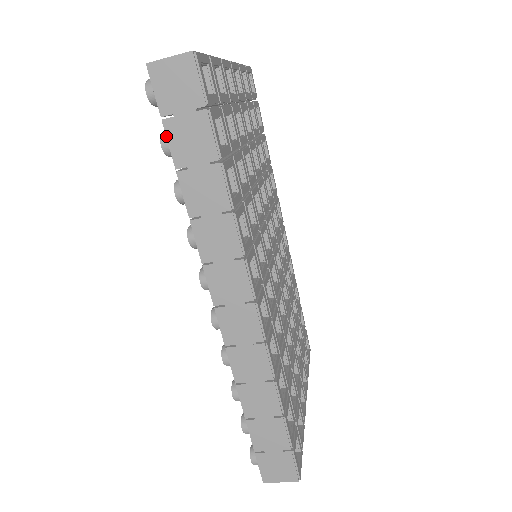
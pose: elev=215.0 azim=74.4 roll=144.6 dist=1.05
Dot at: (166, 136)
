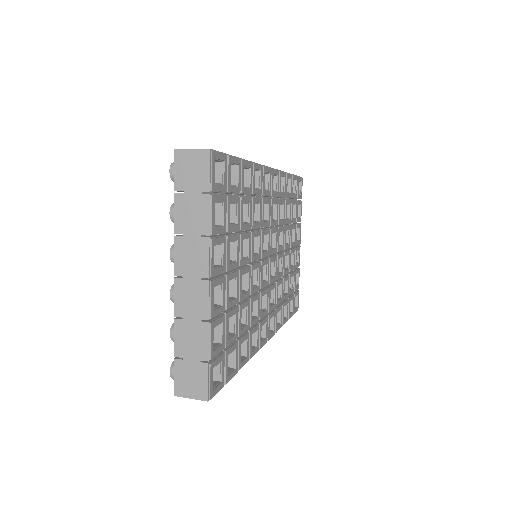
Dot at: occluded
